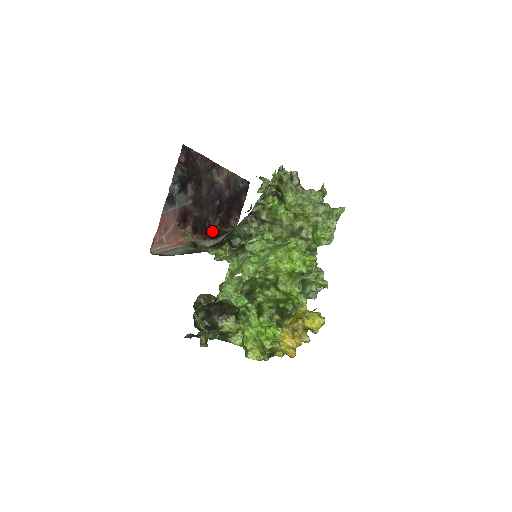
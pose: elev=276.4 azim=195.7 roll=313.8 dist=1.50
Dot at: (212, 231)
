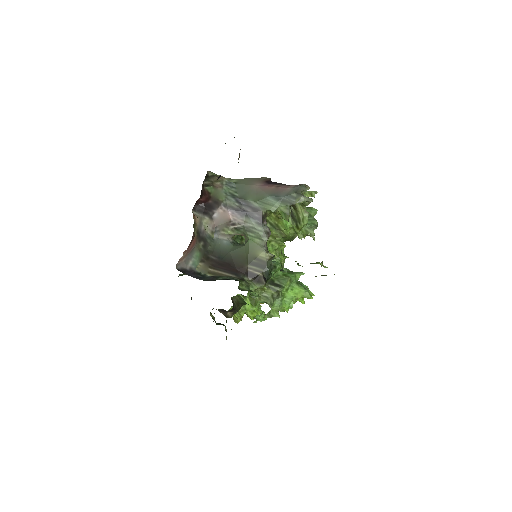
Dot at: (200, 197)
